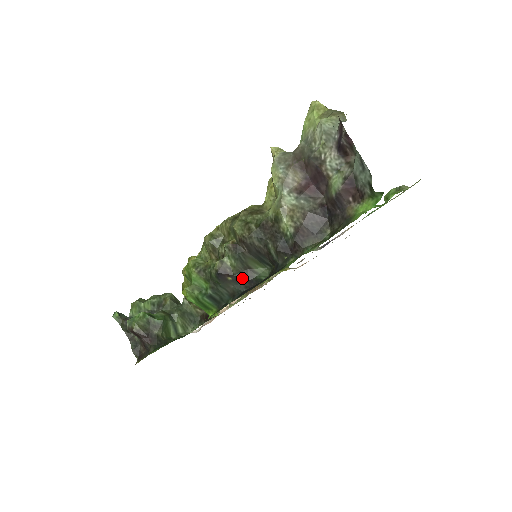
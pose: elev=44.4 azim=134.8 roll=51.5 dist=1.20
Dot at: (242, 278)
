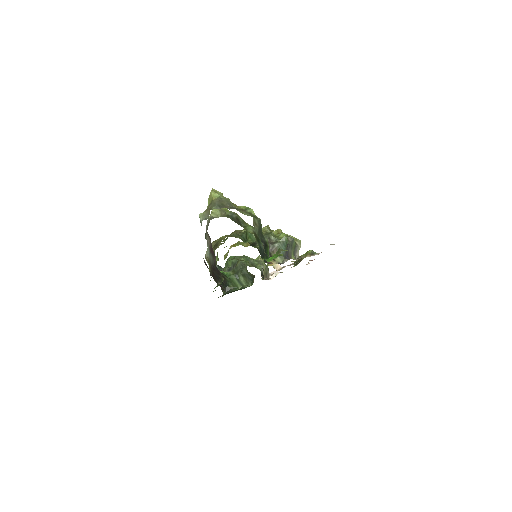
Dot at: occluded
